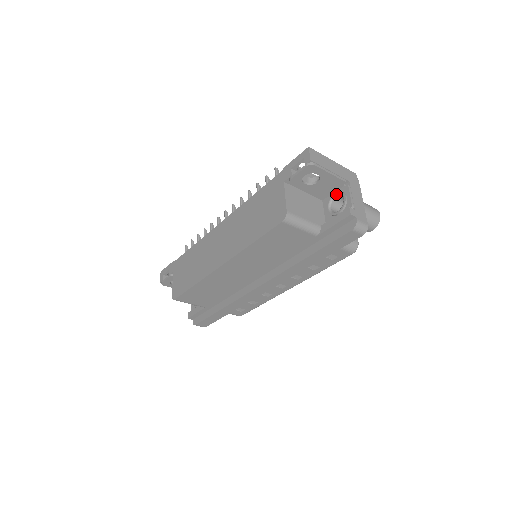
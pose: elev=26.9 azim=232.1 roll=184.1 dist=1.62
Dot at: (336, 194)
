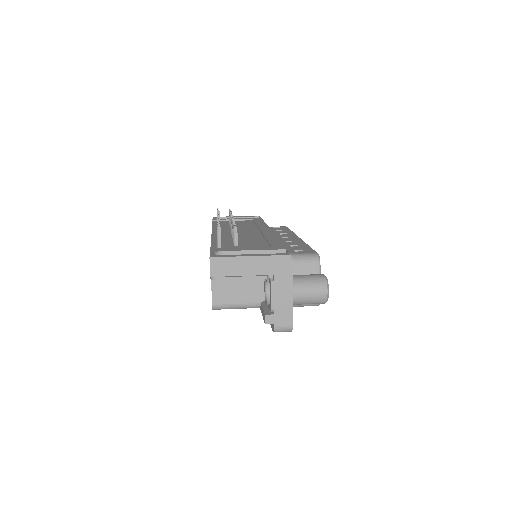
Dot at: (266, 281)
